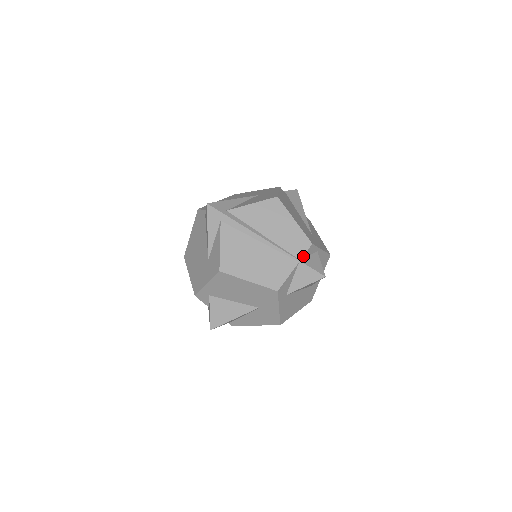
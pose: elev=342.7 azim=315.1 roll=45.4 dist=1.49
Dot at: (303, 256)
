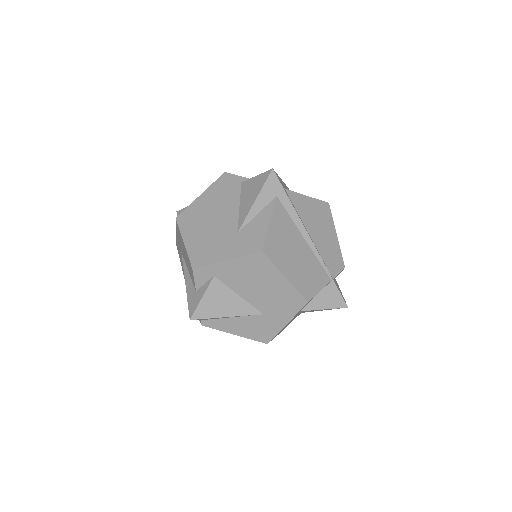
Dot at: (335, 276)
